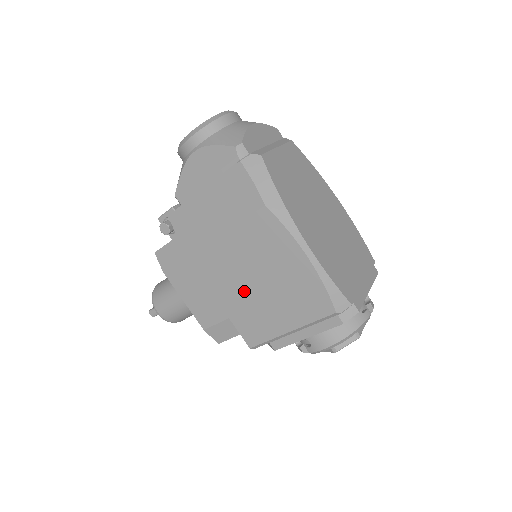
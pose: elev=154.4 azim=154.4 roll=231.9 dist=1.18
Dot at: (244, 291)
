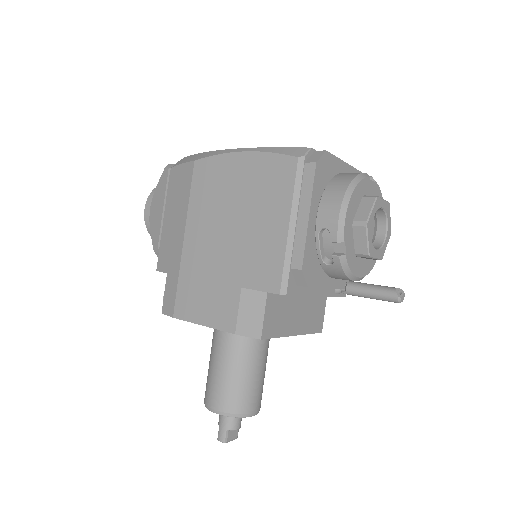
Dot at: (231, 243)
